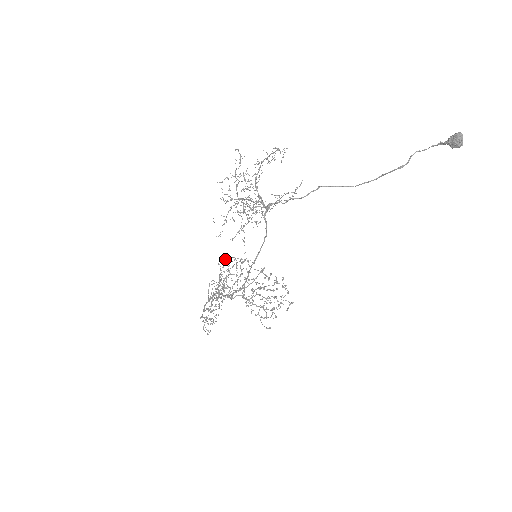
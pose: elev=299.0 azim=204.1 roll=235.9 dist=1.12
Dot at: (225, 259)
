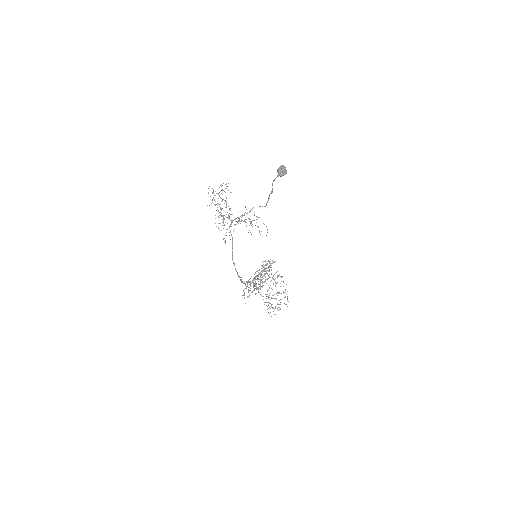
Dot at: occluded
